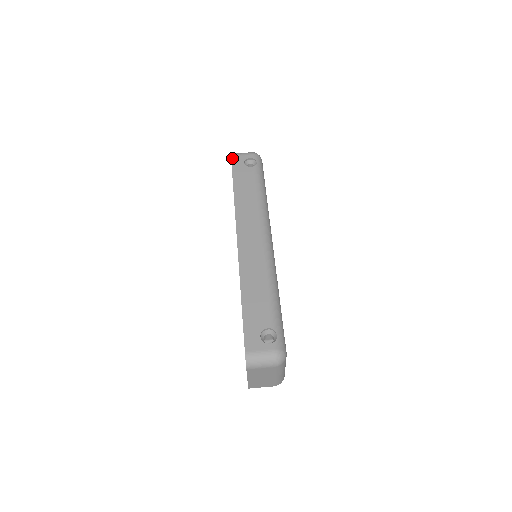
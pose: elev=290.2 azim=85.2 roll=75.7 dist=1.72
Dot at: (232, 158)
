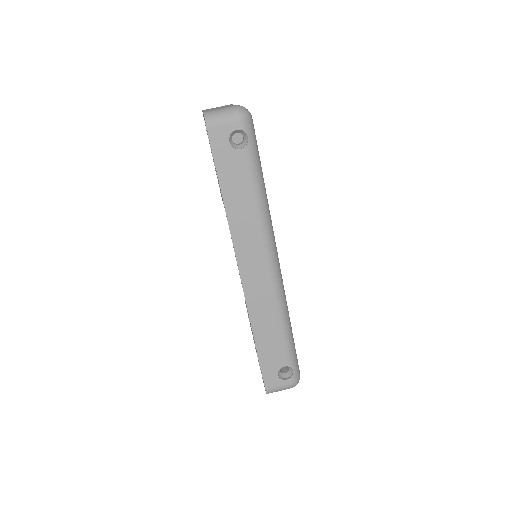
Dot at: (209, 133)
